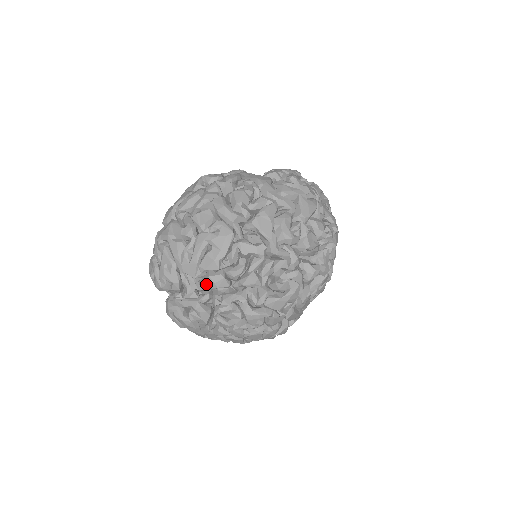
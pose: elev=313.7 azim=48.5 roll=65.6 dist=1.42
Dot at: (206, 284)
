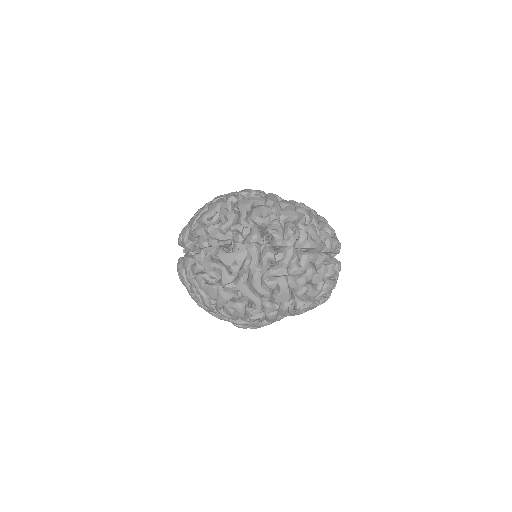
Dot at: (193, 232)
